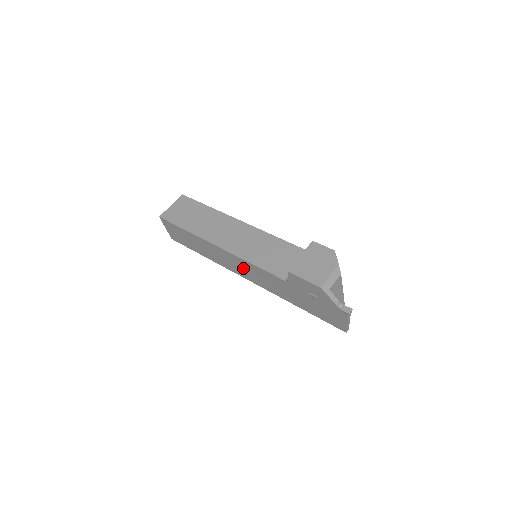
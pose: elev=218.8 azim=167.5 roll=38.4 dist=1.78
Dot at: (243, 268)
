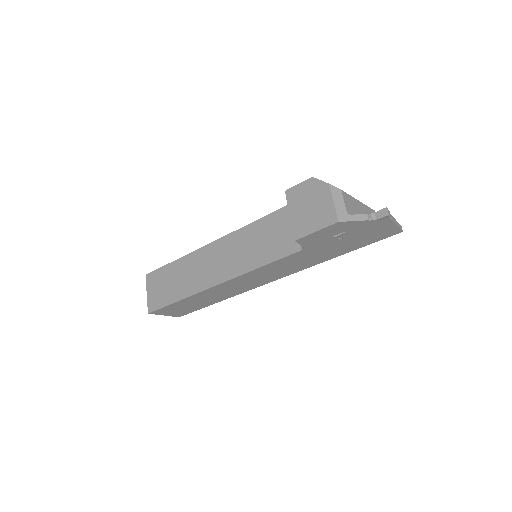
Dot at: (257, 278)
